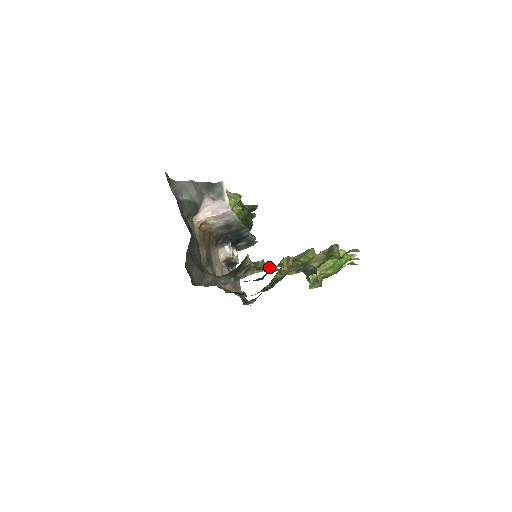
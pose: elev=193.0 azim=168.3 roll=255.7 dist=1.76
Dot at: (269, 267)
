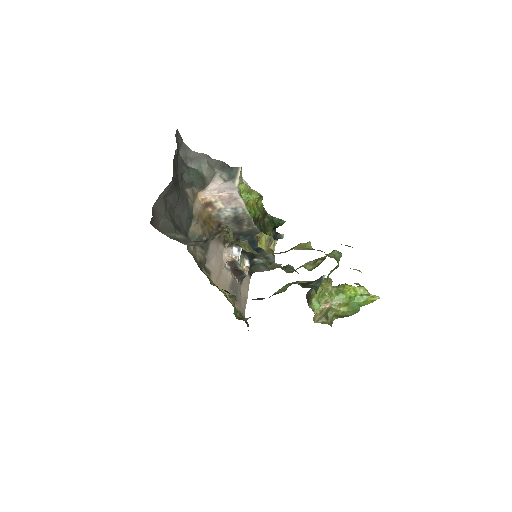
Dot at: occluded
